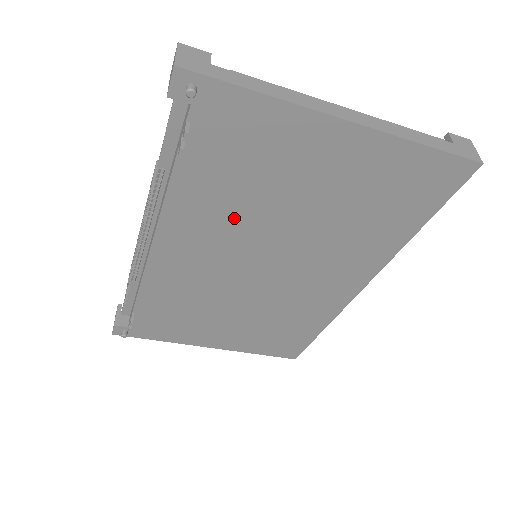
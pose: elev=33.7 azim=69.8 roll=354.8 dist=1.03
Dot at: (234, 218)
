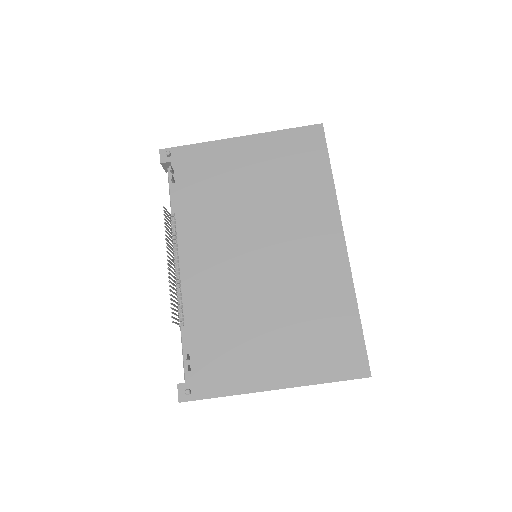
Dot at: (219, 217)
